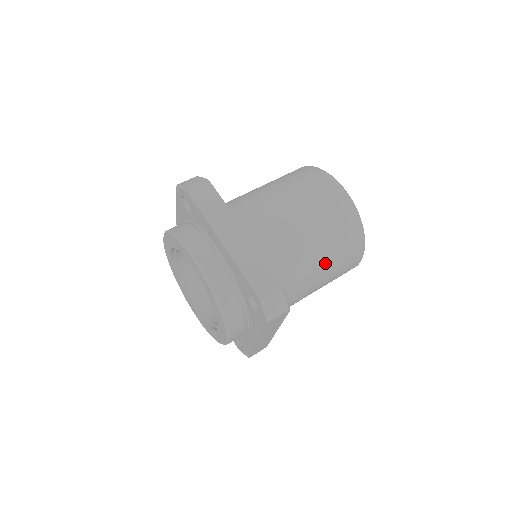
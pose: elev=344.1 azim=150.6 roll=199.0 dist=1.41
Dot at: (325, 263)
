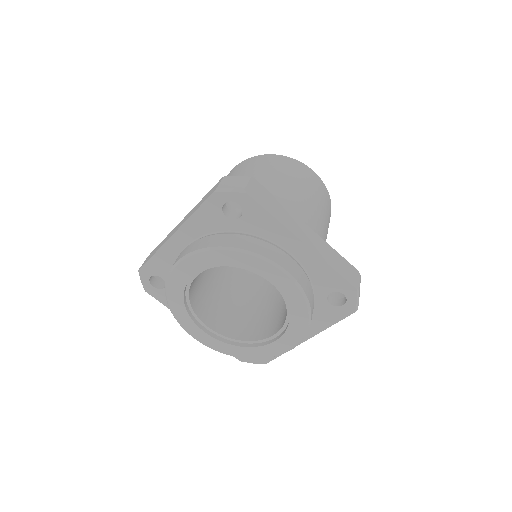
Dot at: occluded
